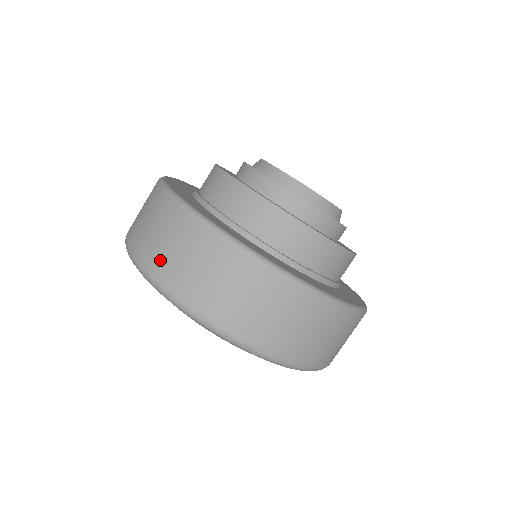
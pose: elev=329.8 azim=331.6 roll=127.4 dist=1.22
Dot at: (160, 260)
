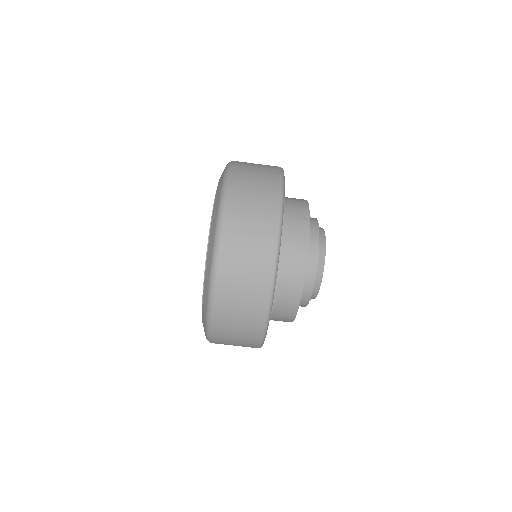
Dot at: (243, 182)
